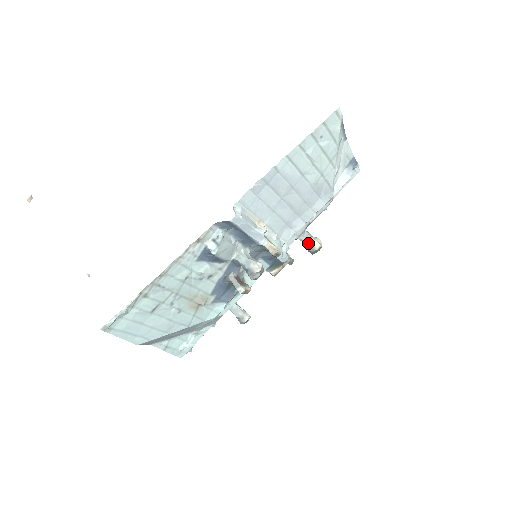
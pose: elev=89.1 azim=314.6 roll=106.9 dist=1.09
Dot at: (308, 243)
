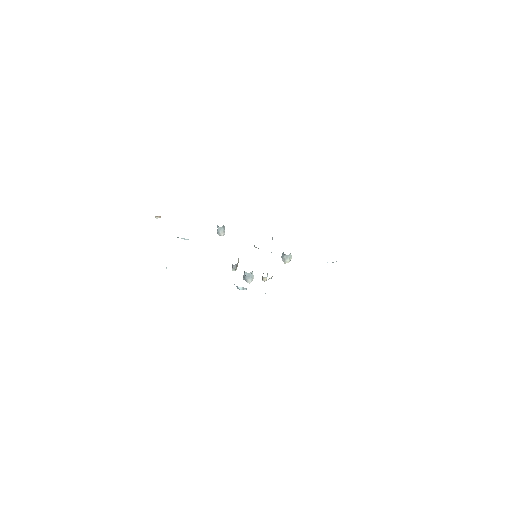
Dot at: (285, 258)
